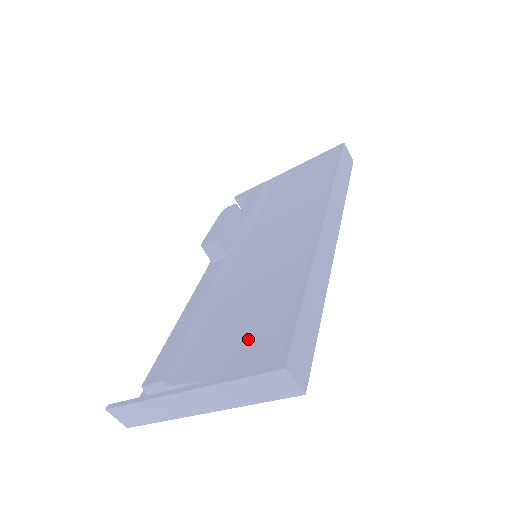
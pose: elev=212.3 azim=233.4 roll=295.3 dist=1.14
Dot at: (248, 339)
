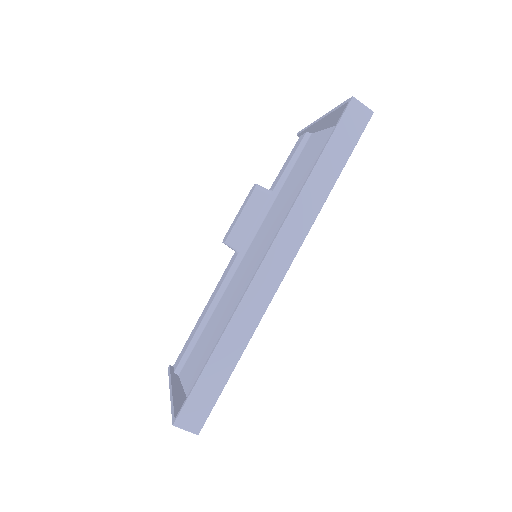
Dot at: (203, 365)
